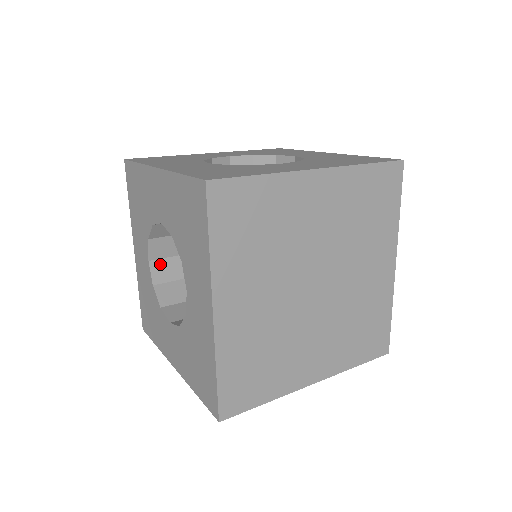
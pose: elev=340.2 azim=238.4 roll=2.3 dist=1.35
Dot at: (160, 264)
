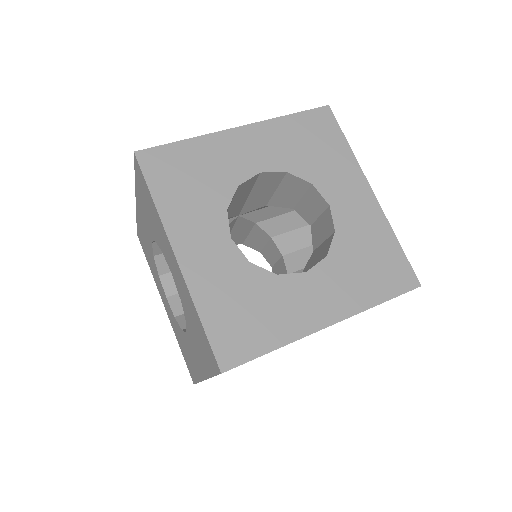
Dot at: occluded
